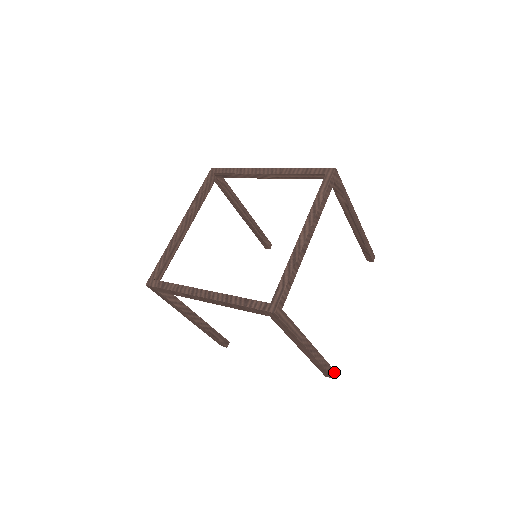
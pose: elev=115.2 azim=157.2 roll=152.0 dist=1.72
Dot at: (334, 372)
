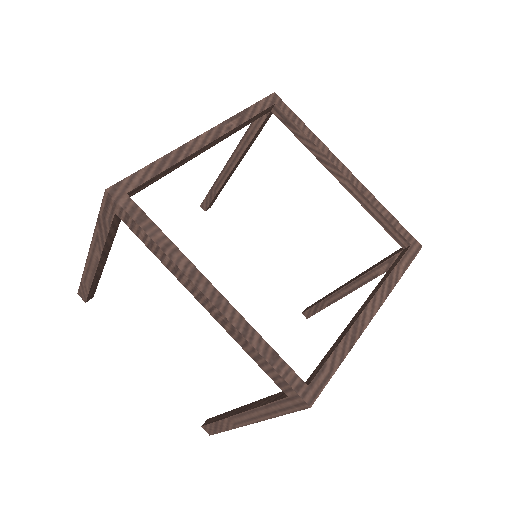
Dot at: occluded
